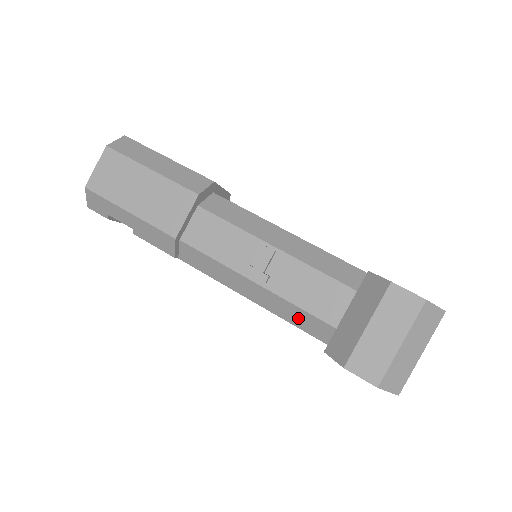
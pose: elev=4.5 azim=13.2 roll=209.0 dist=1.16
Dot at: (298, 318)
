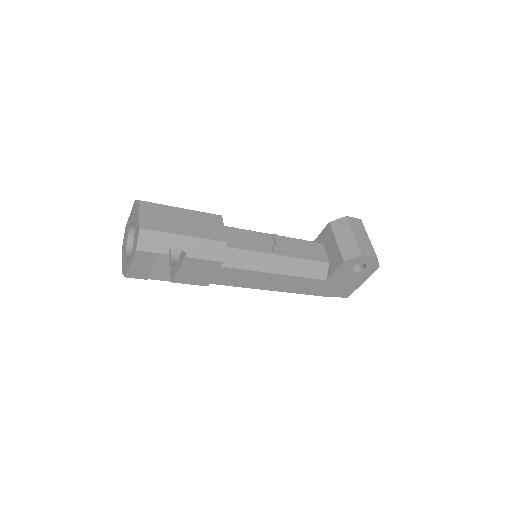
Dot at: (308, 269)
